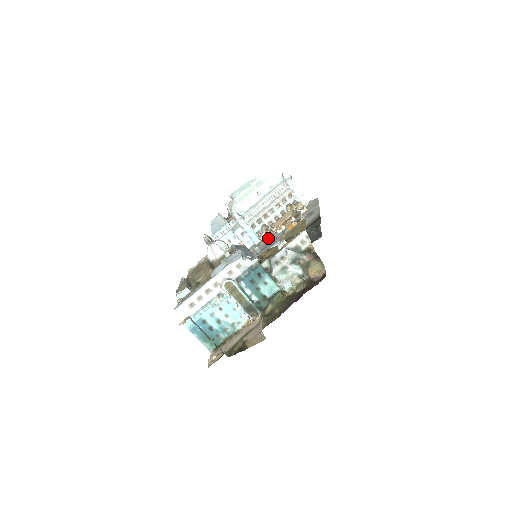
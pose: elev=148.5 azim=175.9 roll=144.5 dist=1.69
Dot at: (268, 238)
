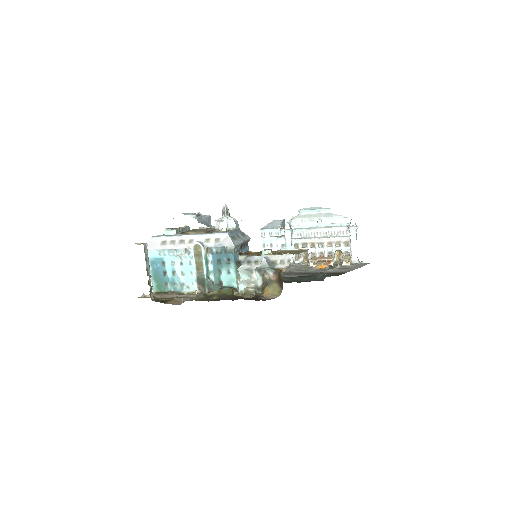
Dot at: (300, 265)
